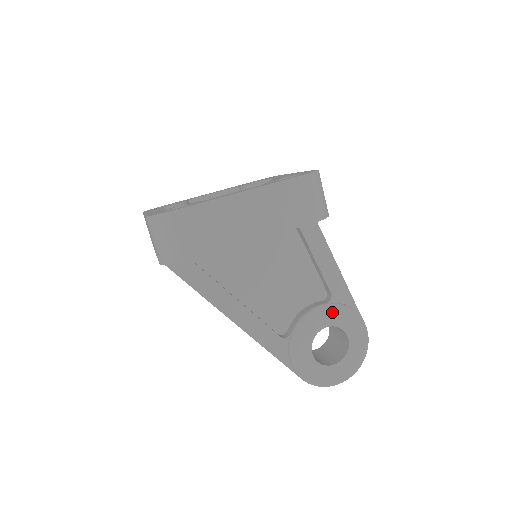
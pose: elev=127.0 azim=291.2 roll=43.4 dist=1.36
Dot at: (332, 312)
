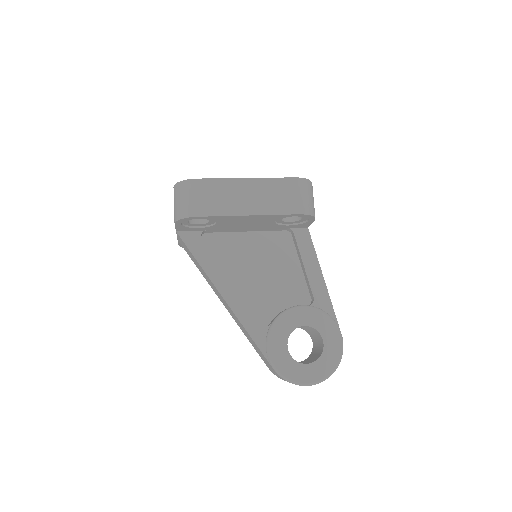
Dot at: (312, 314)
